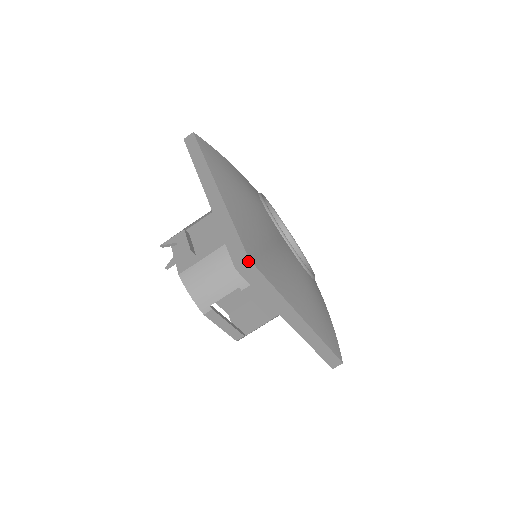
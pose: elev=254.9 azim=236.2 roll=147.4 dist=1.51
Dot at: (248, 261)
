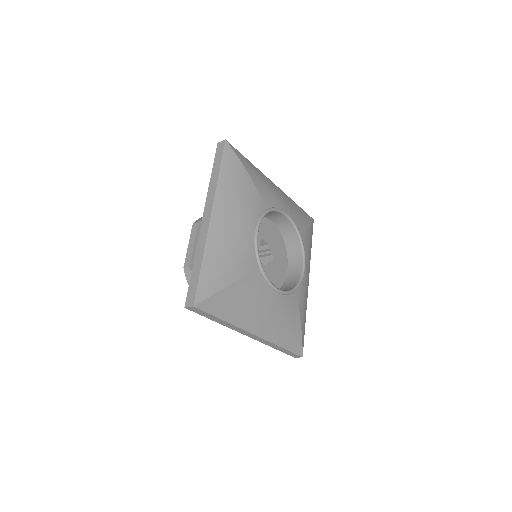
Dot at: occluded
